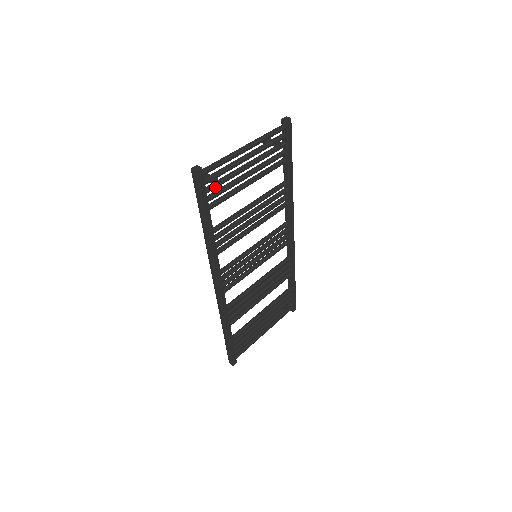
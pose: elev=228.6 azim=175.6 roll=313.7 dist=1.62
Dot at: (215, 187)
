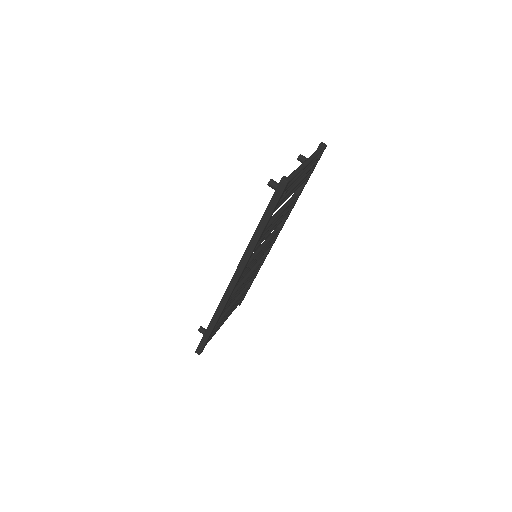
Dot at: occluded
